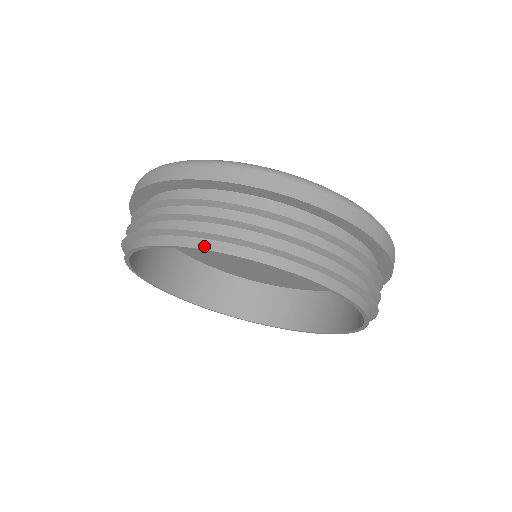
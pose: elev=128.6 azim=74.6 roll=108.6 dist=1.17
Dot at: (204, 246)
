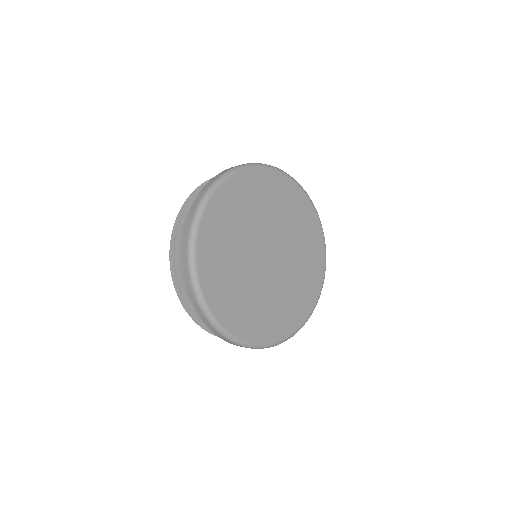
Dot at: occluded
